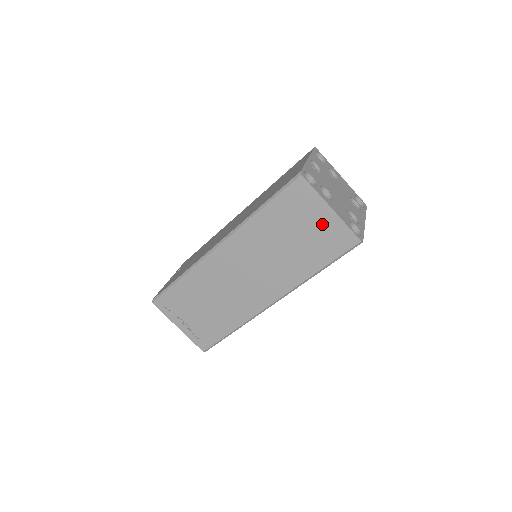
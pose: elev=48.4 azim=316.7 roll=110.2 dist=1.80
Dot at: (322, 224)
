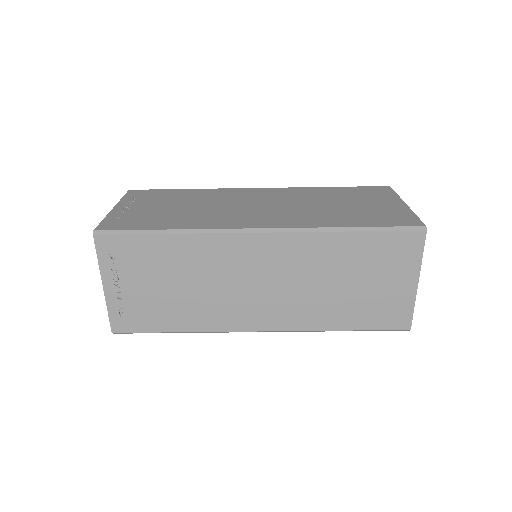
Dot at: (394, 290)
